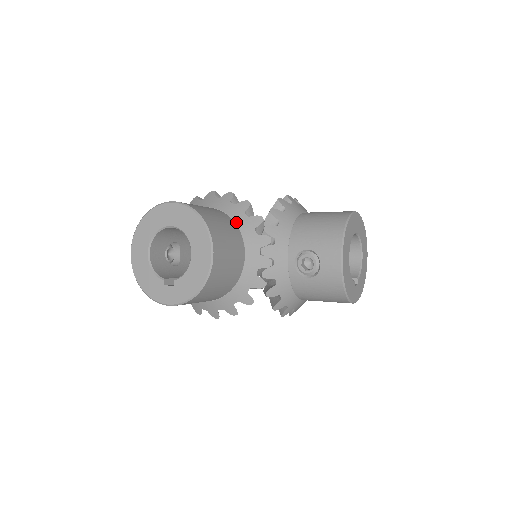
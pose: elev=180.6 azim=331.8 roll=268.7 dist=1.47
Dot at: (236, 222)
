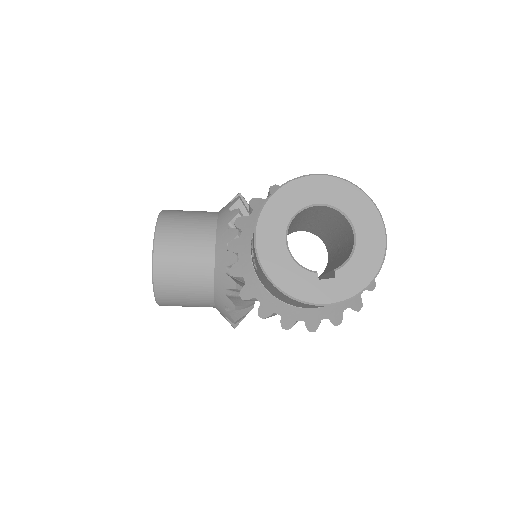
Dot at: (218, 220)
